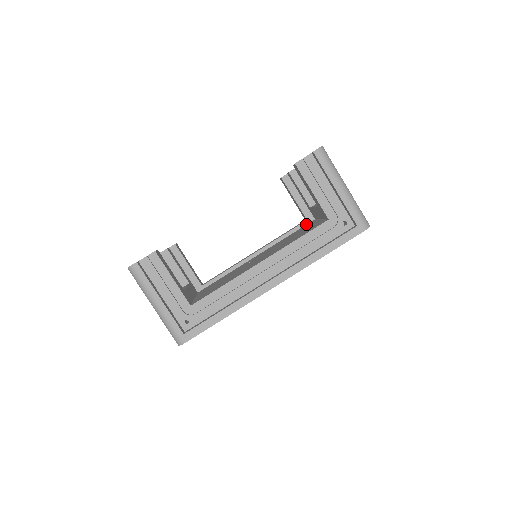
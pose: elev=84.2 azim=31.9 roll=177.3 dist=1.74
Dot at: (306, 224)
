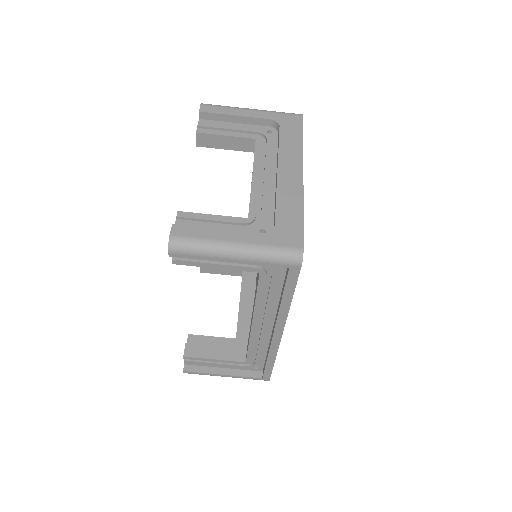
Dot at: occluded
